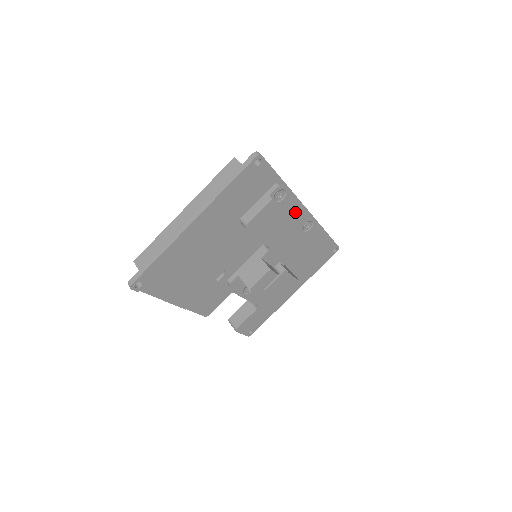
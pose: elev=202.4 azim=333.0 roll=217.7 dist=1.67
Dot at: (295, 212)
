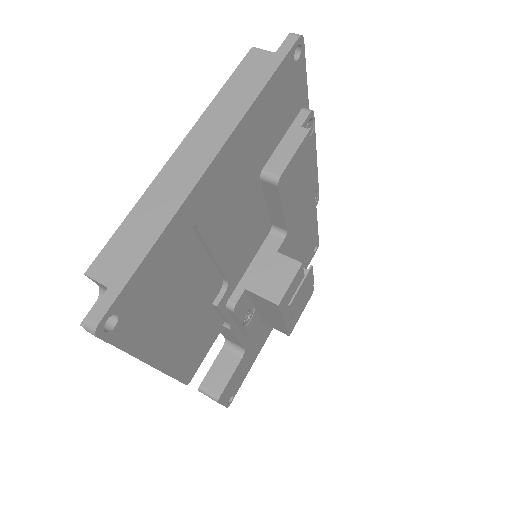
Dot at: occluded
